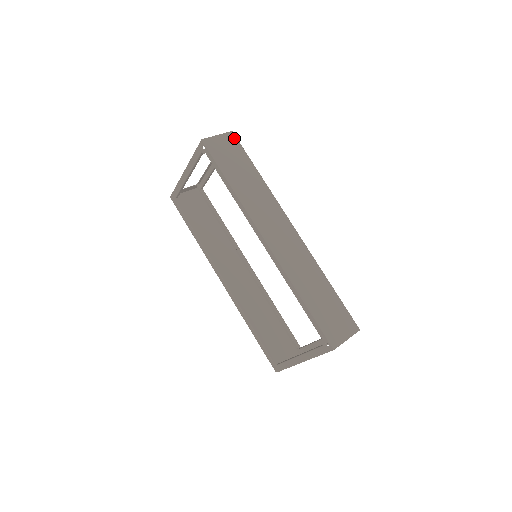
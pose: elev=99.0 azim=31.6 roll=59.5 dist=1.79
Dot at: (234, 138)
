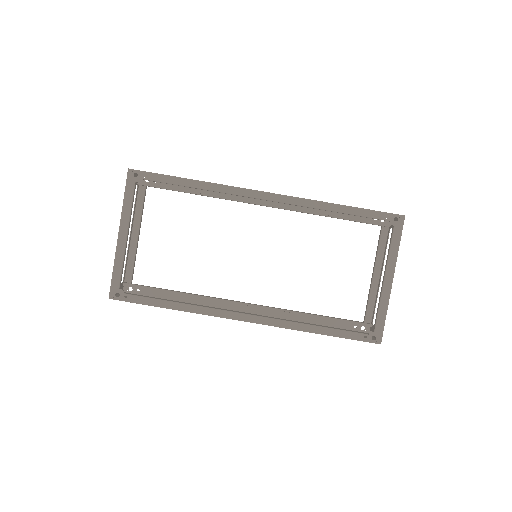
Dot at: occluded
